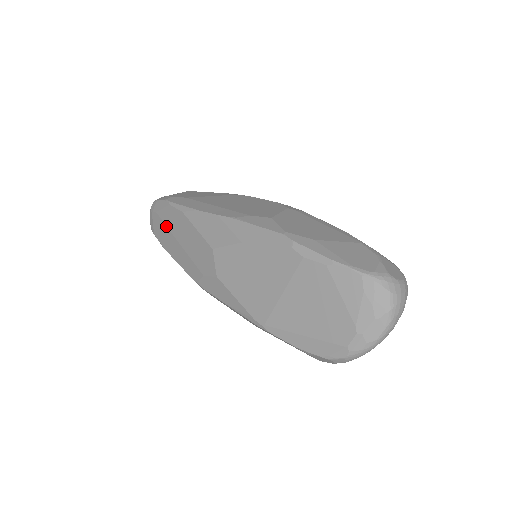
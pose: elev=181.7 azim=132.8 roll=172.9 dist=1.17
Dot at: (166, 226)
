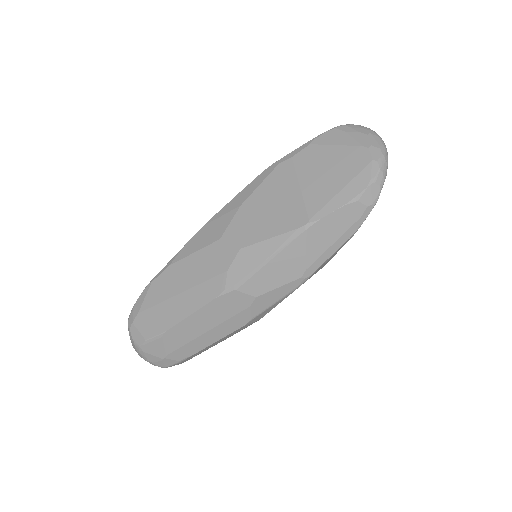
Dot at: (158, 304)
